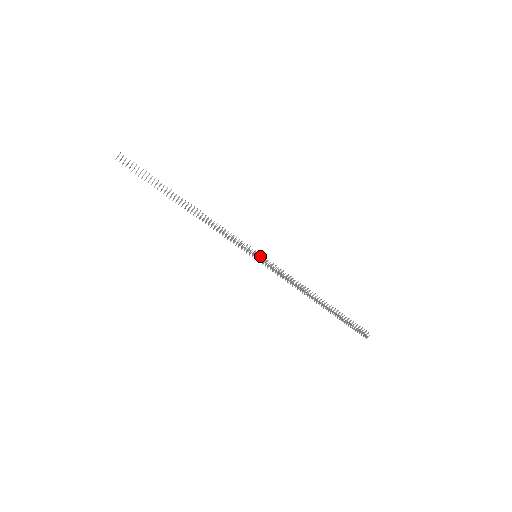
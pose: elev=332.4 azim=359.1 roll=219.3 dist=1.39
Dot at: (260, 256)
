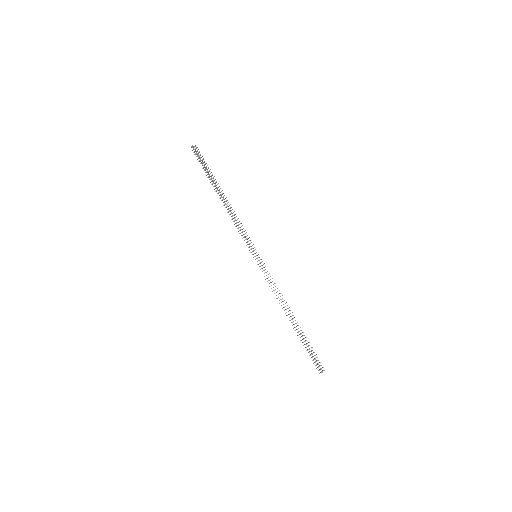
Dot at: occluded
